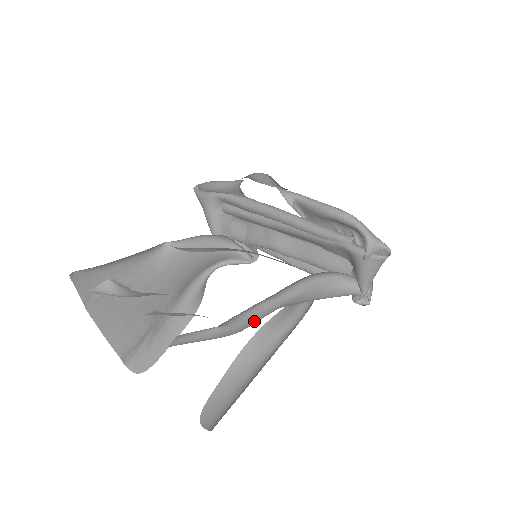
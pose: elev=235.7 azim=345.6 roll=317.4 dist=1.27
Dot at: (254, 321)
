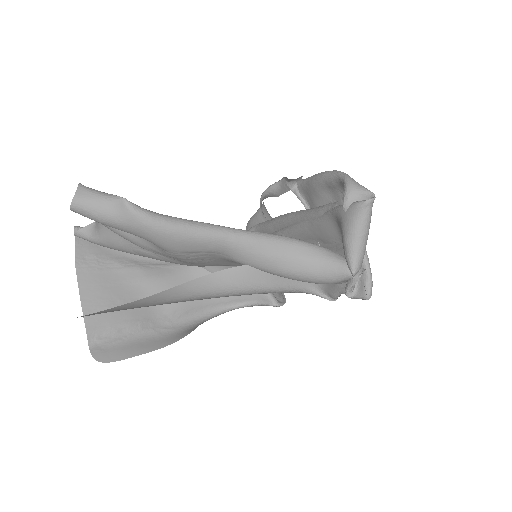
Dot at: (181, 230)
